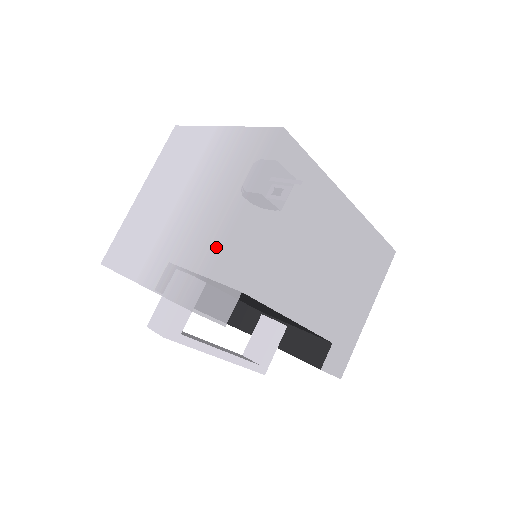
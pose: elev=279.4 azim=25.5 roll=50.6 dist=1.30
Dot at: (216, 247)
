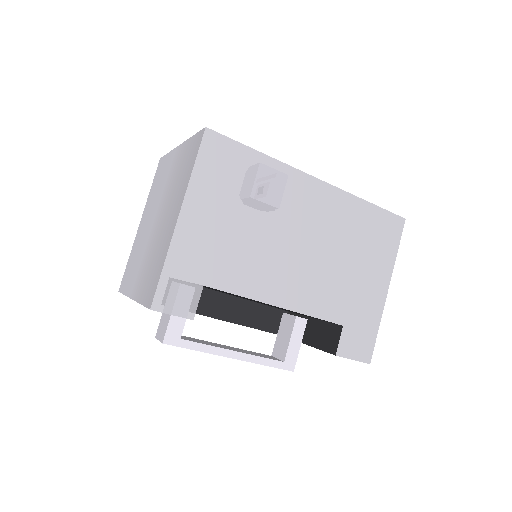
Dot at: (166, 249)
